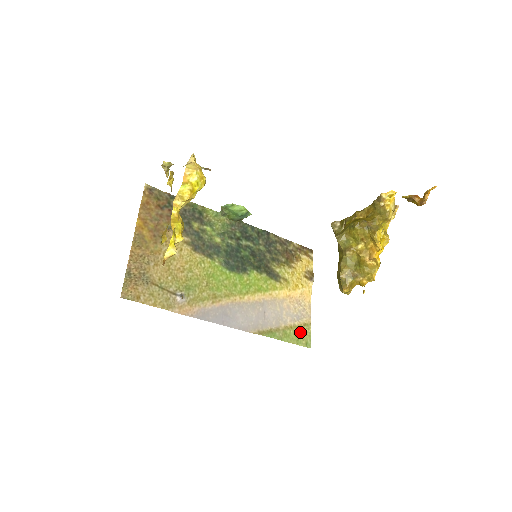
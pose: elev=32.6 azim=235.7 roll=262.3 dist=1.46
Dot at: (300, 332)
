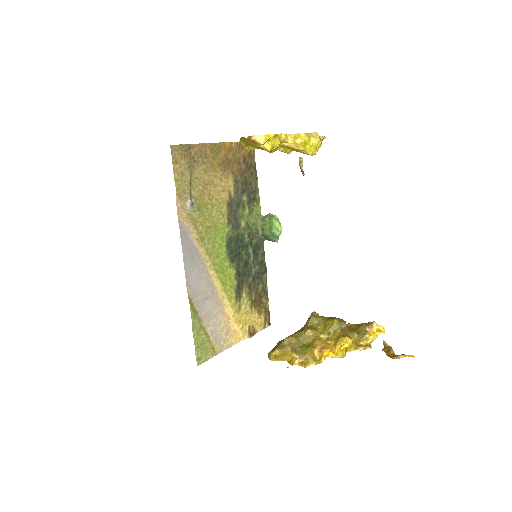
Dot at: (206, 346)
